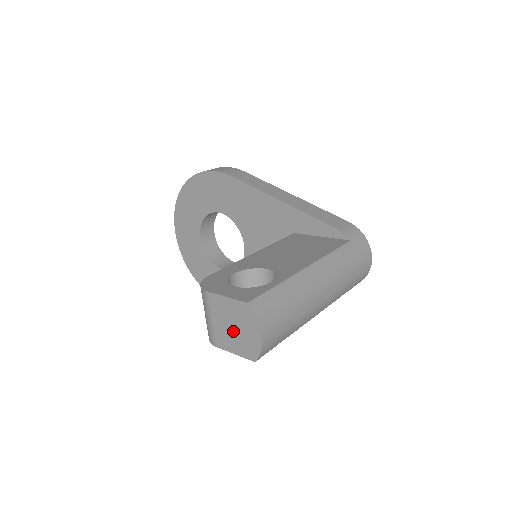
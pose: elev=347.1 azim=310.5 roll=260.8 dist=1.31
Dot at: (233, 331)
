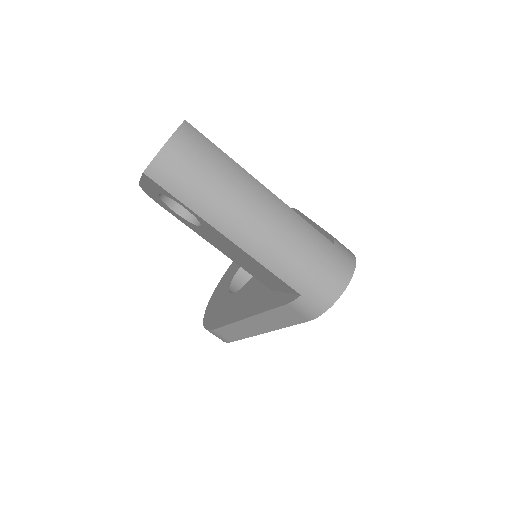
Dot at: occluded
